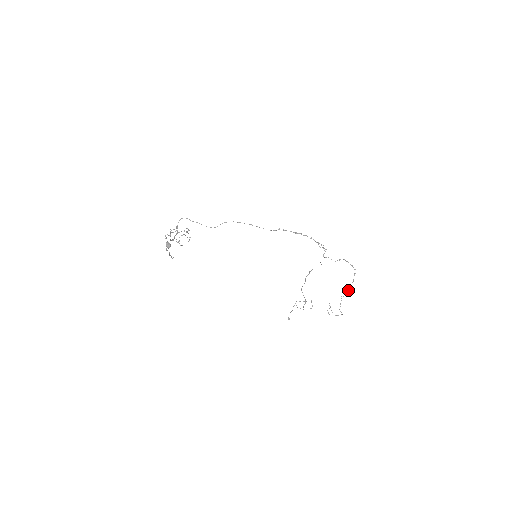
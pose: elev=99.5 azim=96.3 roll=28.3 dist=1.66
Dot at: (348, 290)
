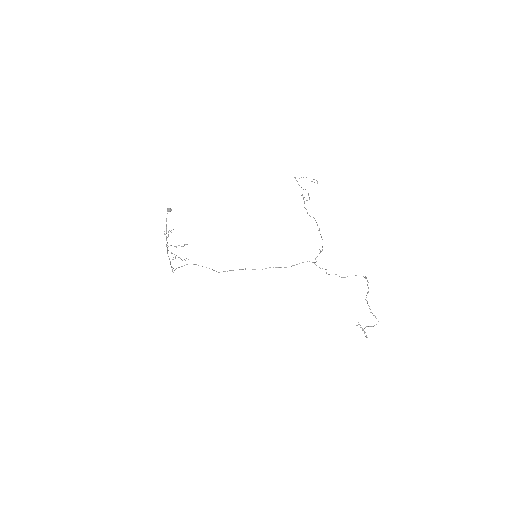
Dot at: (368, 291)
